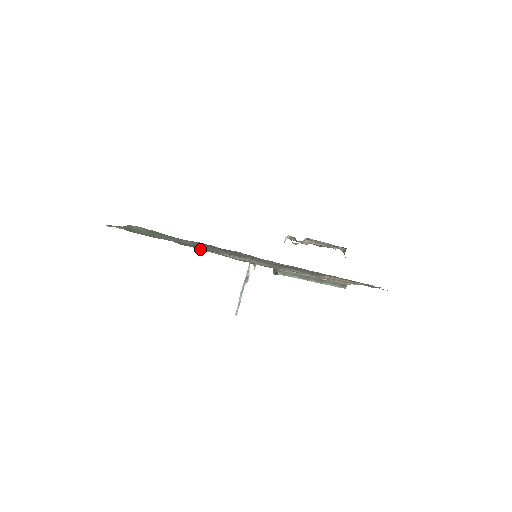
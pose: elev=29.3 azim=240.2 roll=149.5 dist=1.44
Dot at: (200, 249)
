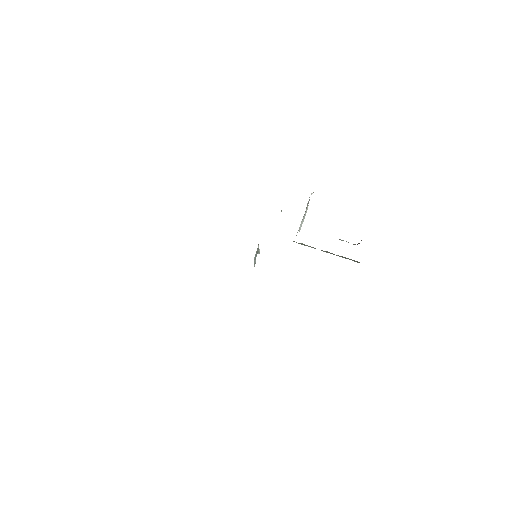
Dot at: occluded
